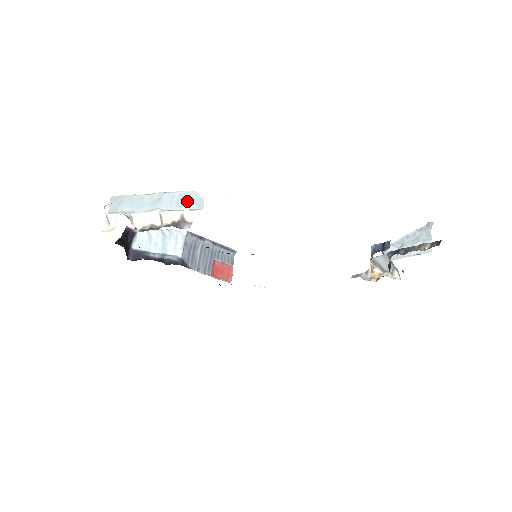
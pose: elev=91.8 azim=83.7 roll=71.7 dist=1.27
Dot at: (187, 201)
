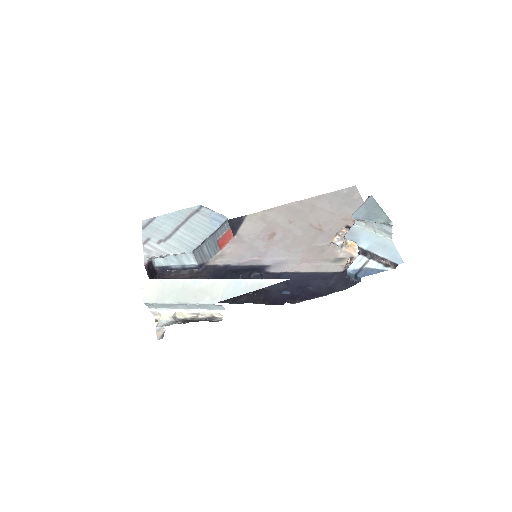
Dot at: (210, 307)
